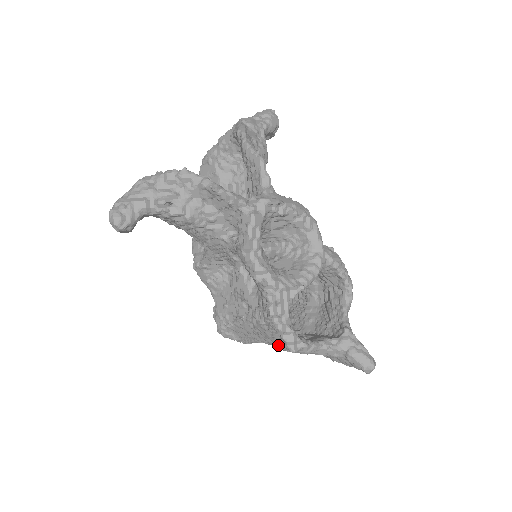
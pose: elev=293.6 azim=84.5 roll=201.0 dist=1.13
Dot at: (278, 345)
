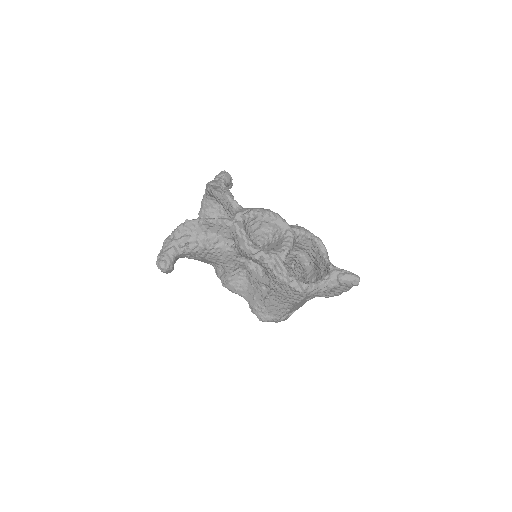
Dot at: (294, 298)
